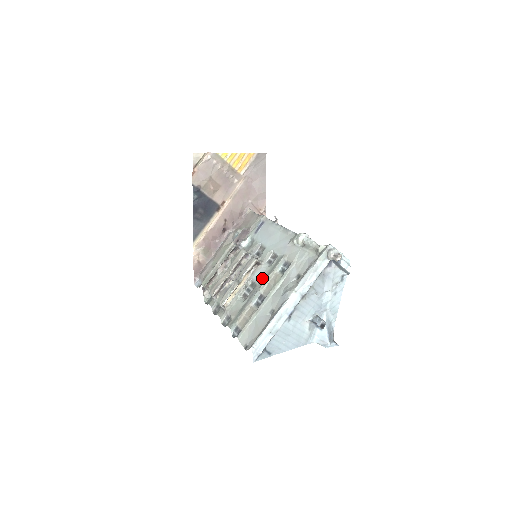
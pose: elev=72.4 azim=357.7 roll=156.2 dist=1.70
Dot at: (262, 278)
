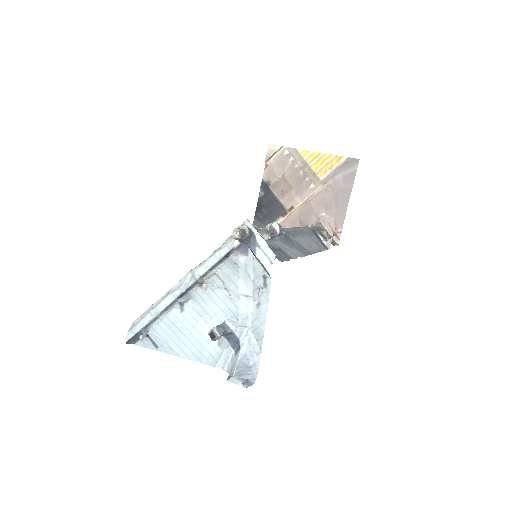
Dot at: occluded
